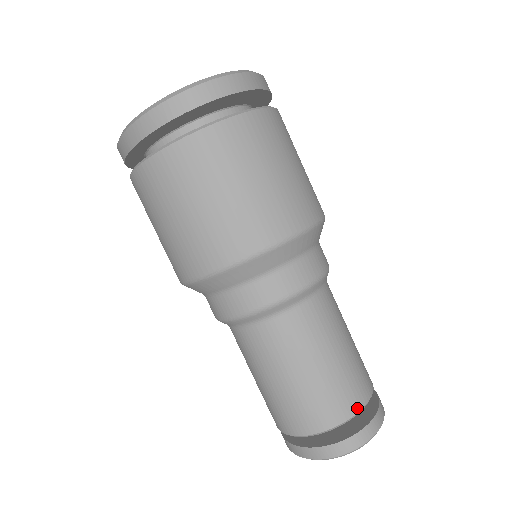
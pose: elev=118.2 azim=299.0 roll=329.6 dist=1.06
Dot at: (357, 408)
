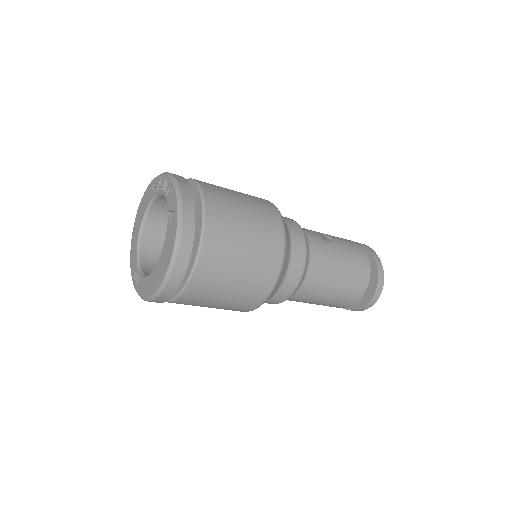
Dot at: (367, 282)
